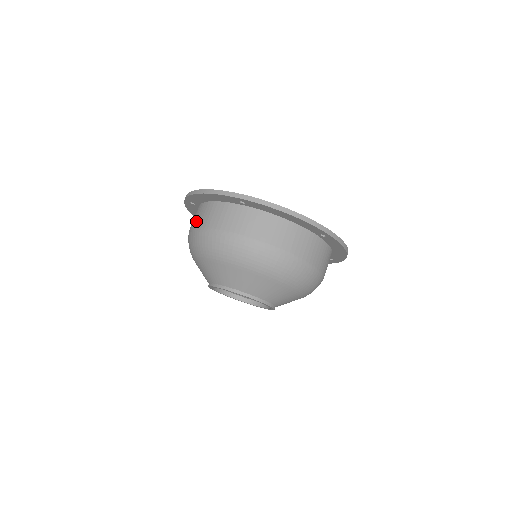
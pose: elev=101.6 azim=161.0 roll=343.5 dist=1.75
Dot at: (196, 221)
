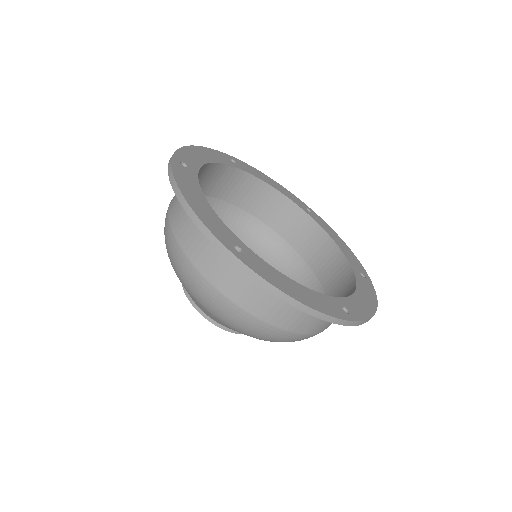
Dot at: (246, 299)
